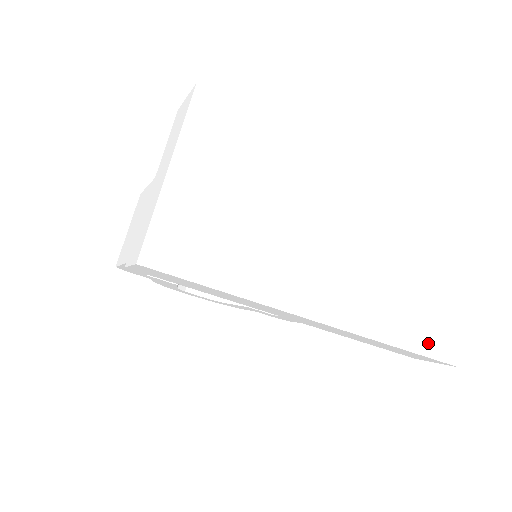
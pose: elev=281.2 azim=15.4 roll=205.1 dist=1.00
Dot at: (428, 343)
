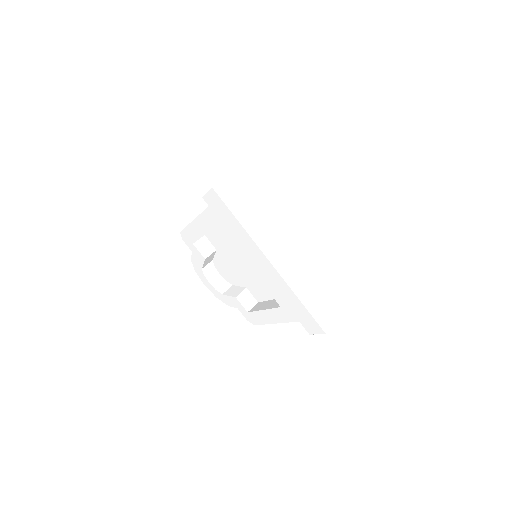
Dot at: (316, 310)
